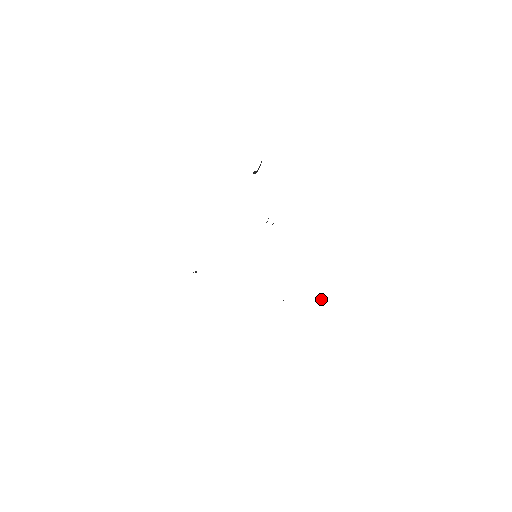
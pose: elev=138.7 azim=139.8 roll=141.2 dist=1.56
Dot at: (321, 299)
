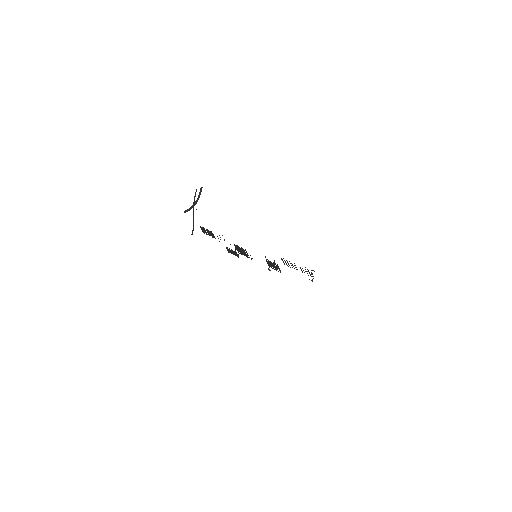
Dot at: (305, 271)
